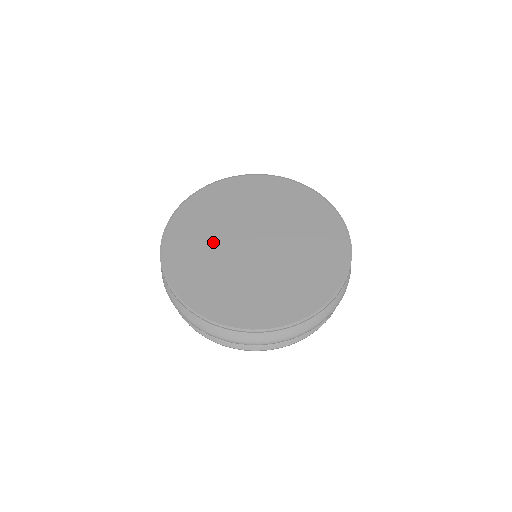
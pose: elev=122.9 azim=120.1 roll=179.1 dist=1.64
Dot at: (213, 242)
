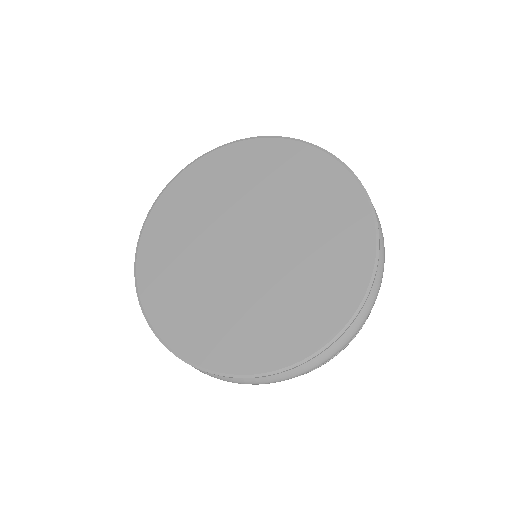
Dot at: (194, 250)
